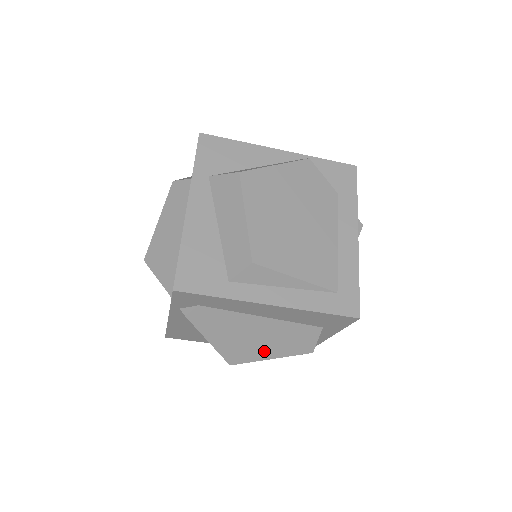
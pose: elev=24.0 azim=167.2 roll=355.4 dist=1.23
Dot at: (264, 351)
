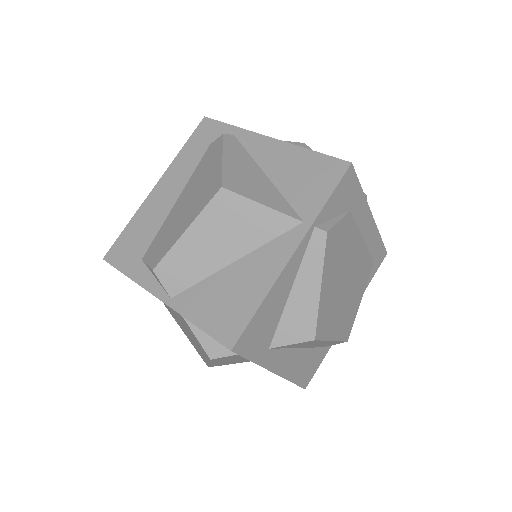
Dot at: occluded
